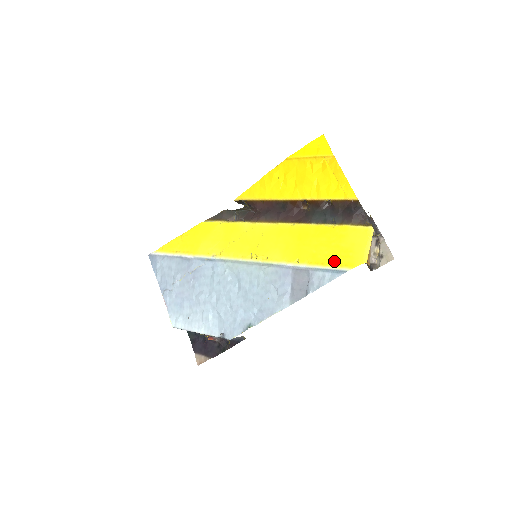
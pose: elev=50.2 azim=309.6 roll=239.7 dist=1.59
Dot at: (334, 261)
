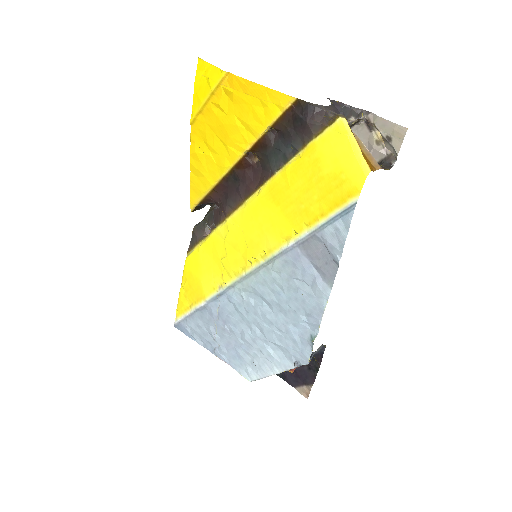
Dot at: (332, 201)
